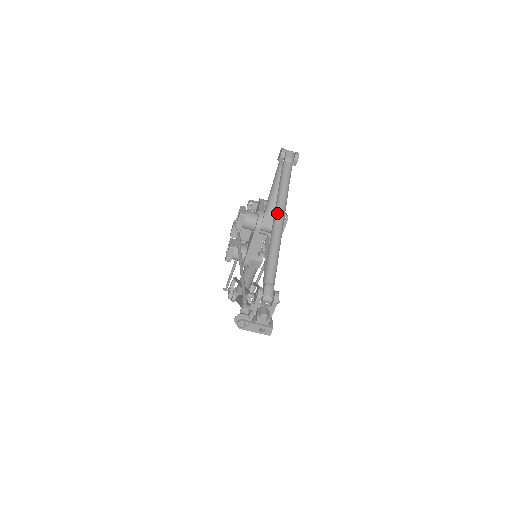
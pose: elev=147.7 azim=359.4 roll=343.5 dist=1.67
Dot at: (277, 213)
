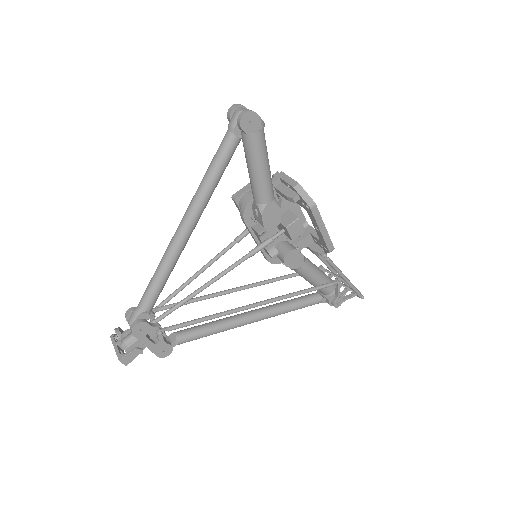
Dot at: (183, 216)
